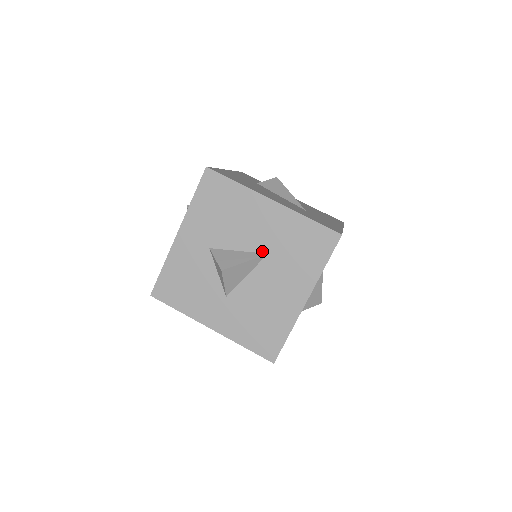
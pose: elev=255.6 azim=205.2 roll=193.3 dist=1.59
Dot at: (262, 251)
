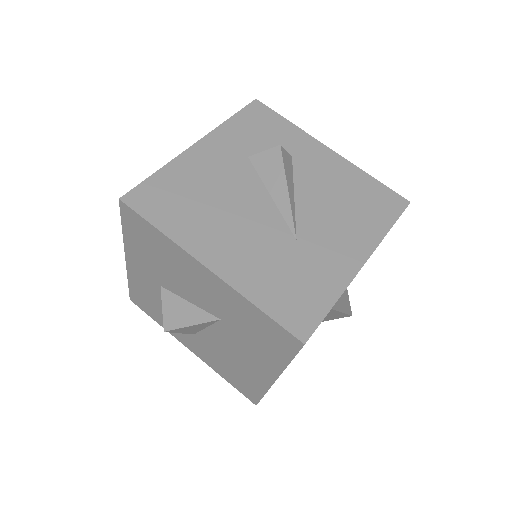
Dot at: (214, 314)
